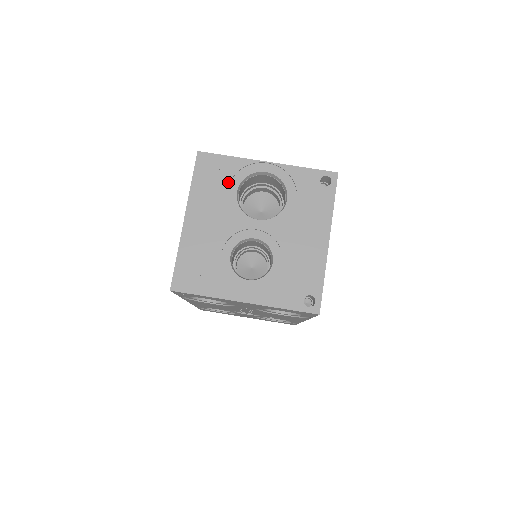
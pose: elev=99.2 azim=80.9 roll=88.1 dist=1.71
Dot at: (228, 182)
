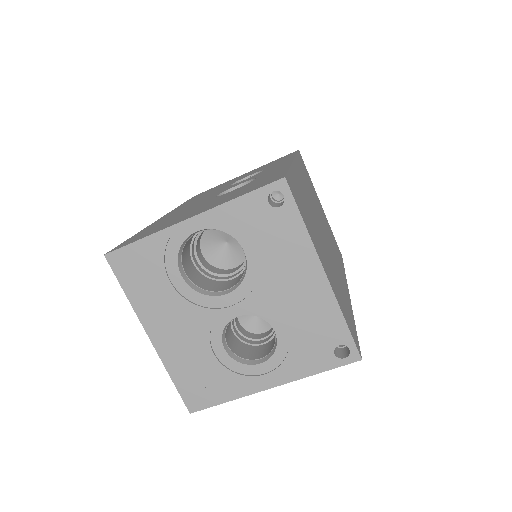
Dot at: (163, 271)
